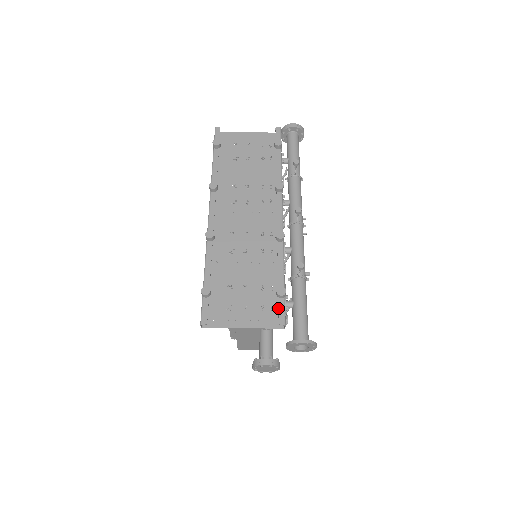
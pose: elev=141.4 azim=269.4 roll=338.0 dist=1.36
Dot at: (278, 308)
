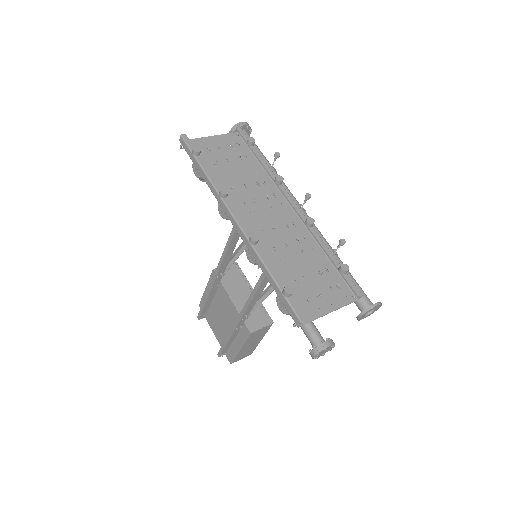
Dot at: (348, 283)
